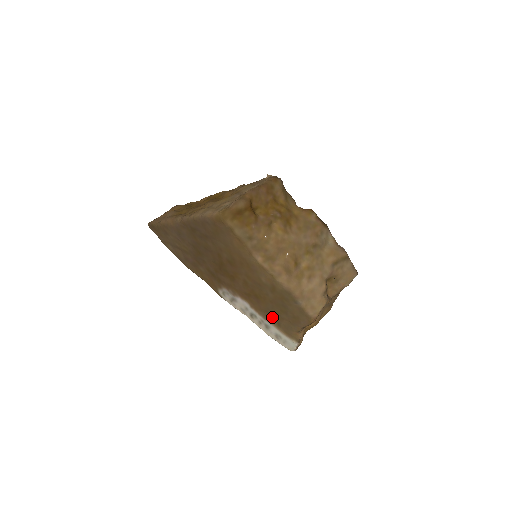
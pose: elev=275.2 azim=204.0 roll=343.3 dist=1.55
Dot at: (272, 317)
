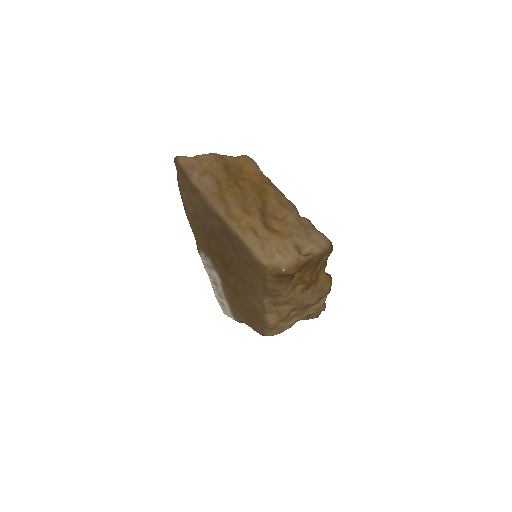
Dot at: (233, 303)
